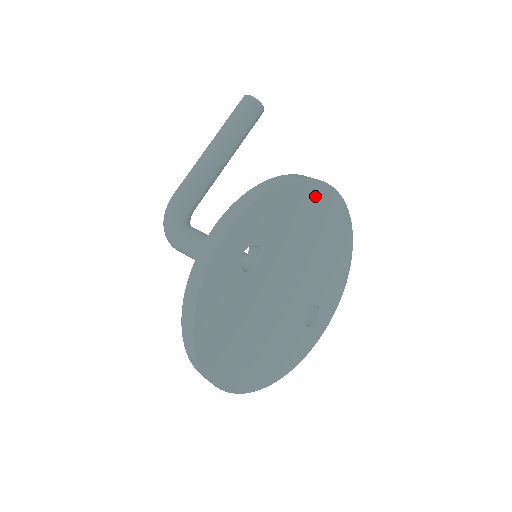
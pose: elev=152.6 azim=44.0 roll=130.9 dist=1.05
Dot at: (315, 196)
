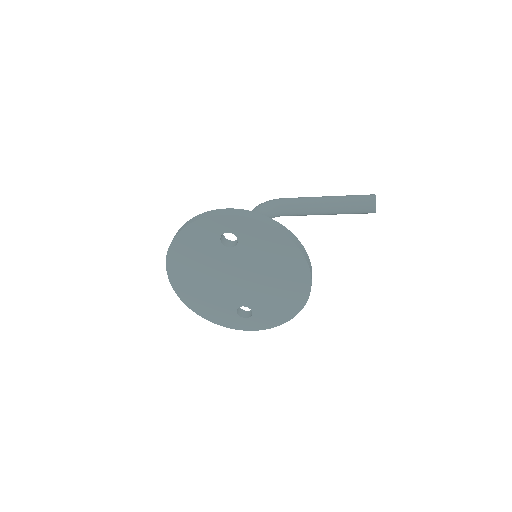
Dot at: (291, 255)
